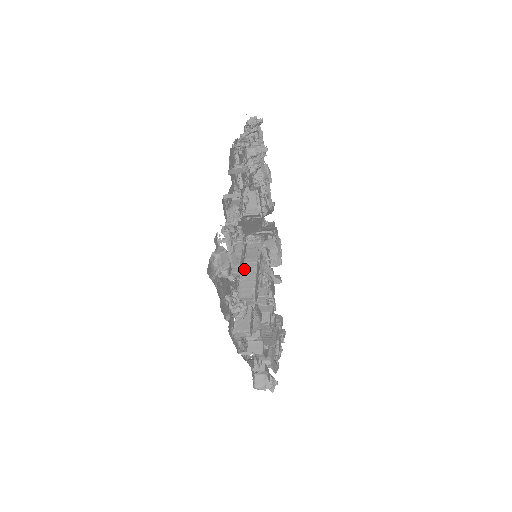
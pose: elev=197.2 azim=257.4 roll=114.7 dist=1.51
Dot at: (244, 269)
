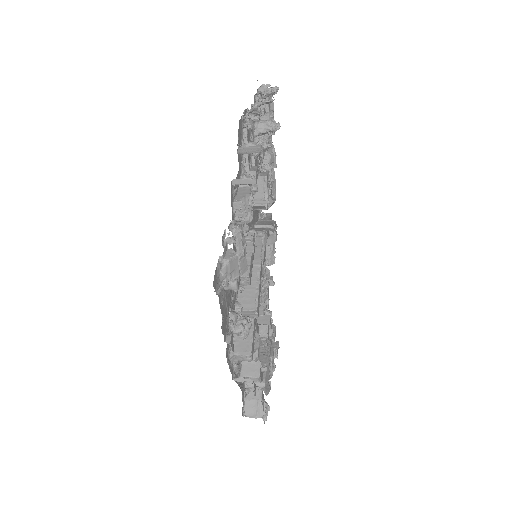
Dot at: occluded
